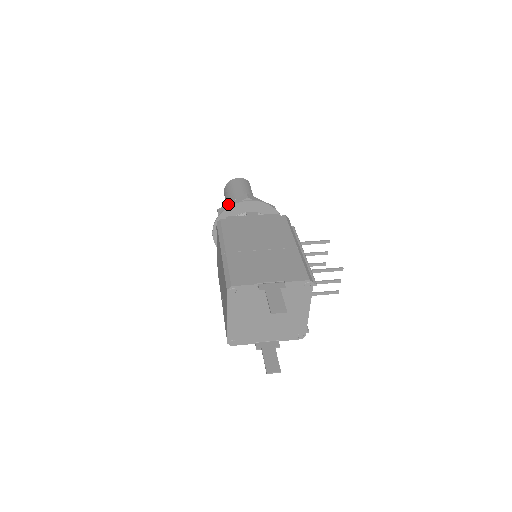
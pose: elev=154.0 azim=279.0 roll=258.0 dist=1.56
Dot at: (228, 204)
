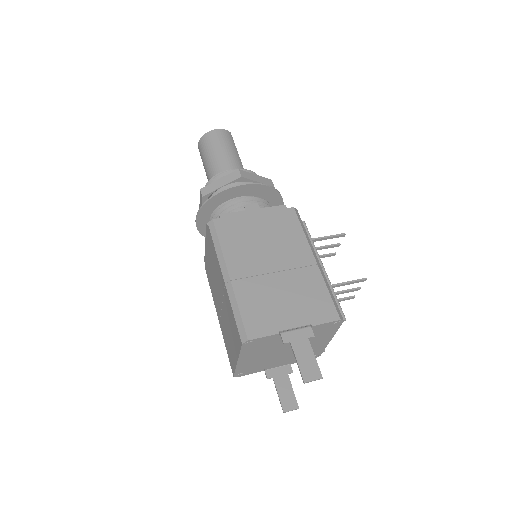
Dot at: (214, 183)
